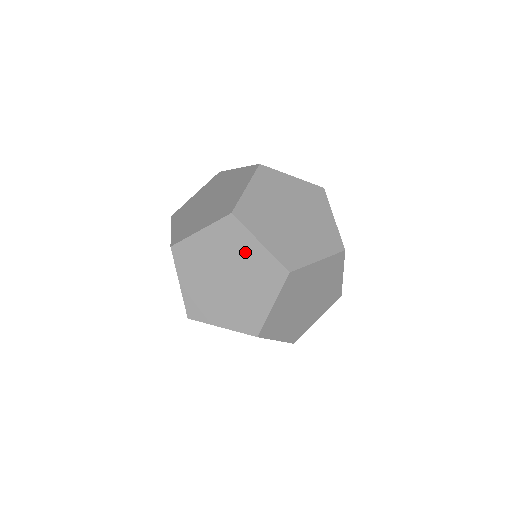
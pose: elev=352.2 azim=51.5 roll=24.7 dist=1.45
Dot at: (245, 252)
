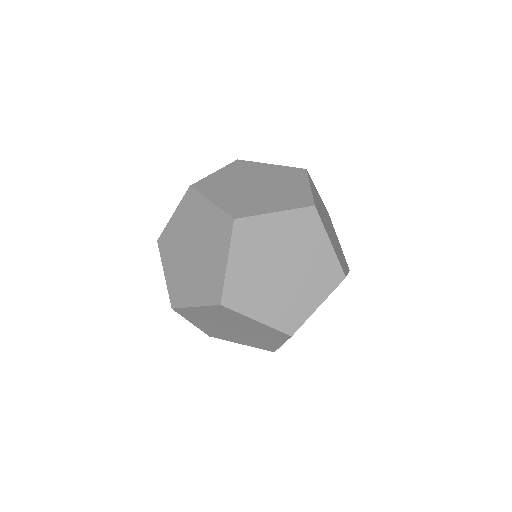
Dot at: (274, 233)
